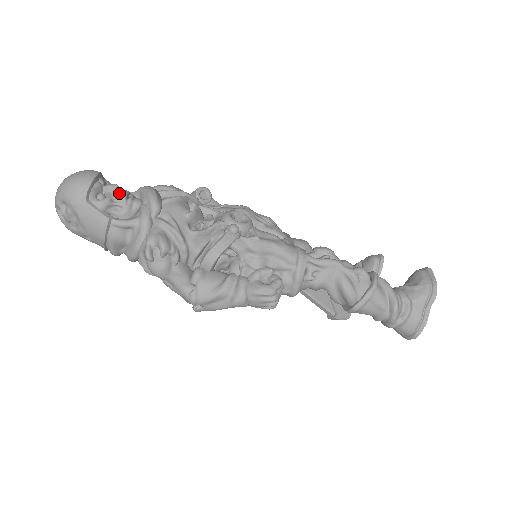
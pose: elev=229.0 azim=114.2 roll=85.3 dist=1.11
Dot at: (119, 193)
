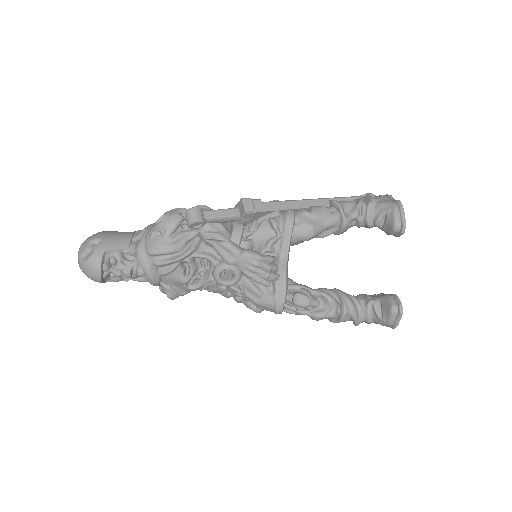
Dot at: (124, 276)
